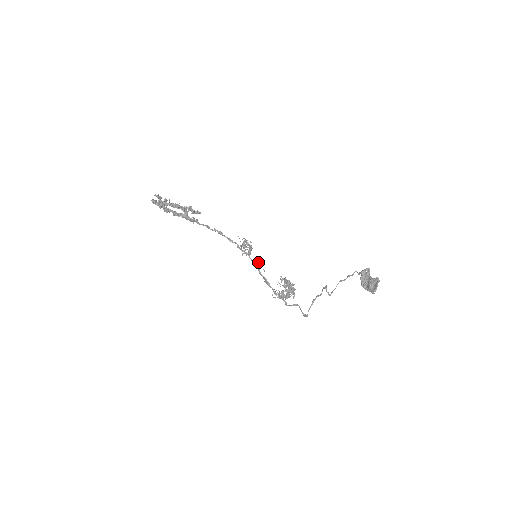
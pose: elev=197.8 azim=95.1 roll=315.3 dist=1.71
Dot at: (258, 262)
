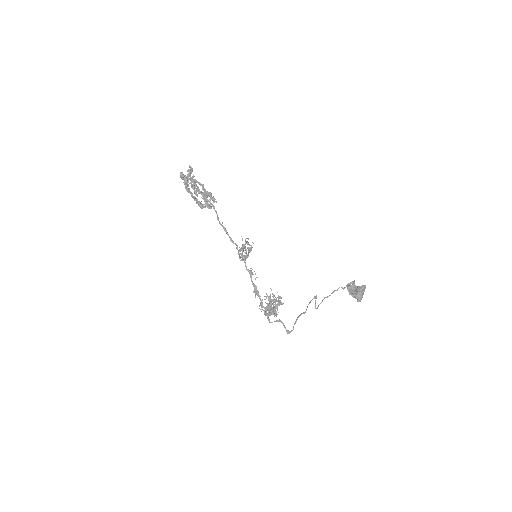
Dot at: (252, 269)
